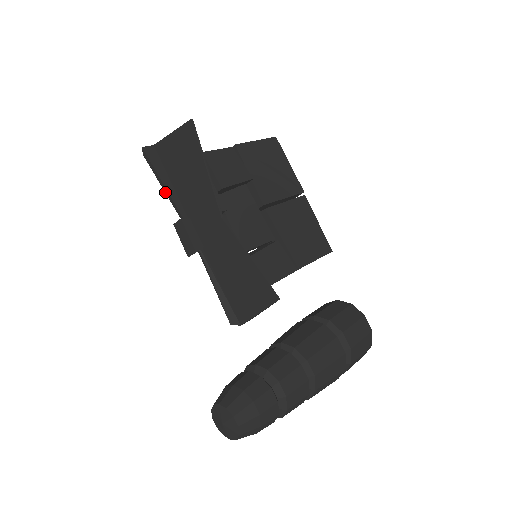
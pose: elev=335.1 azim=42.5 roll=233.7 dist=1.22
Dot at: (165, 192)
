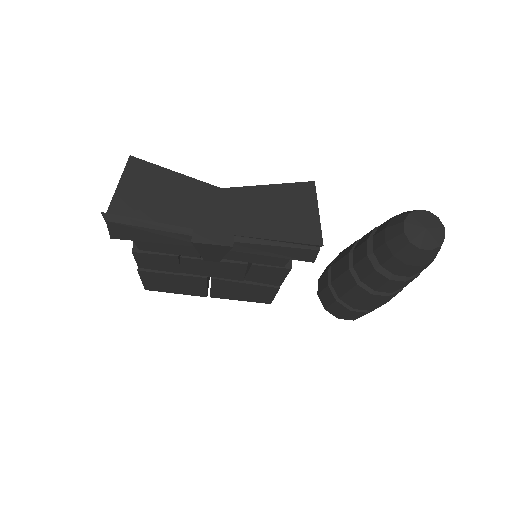
Dot at: (156, 229)
